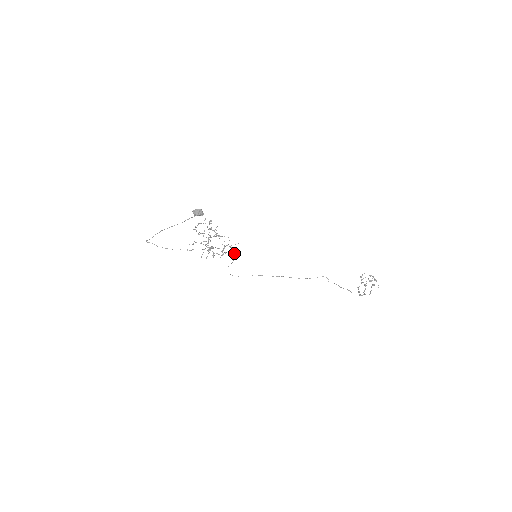
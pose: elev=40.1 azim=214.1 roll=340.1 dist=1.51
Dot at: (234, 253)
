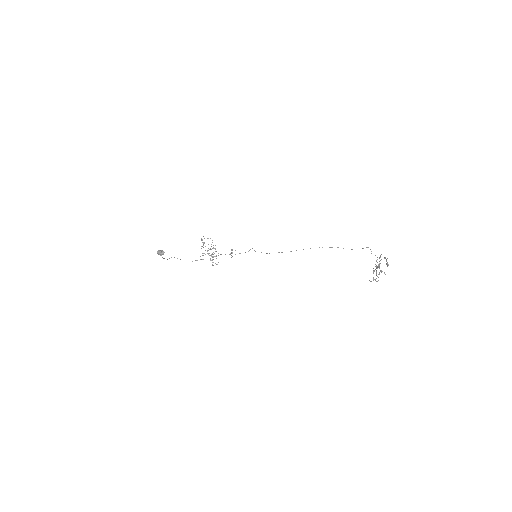
Dot at: (249, 250)
